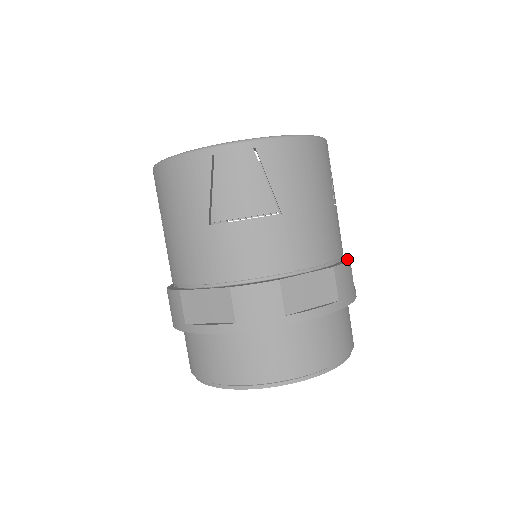
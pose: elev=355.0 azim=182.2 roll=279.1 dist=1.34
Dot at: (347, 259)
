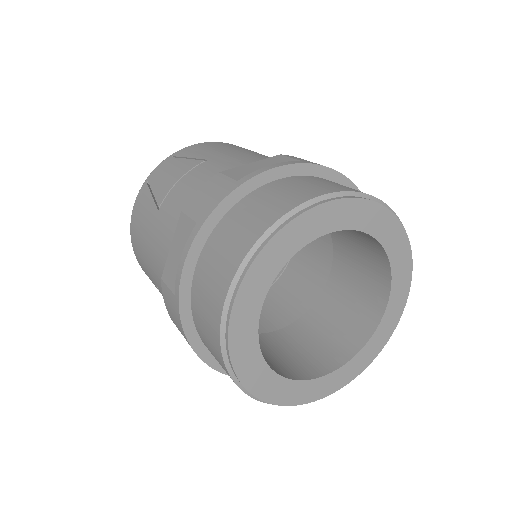
Dot at: occluded
